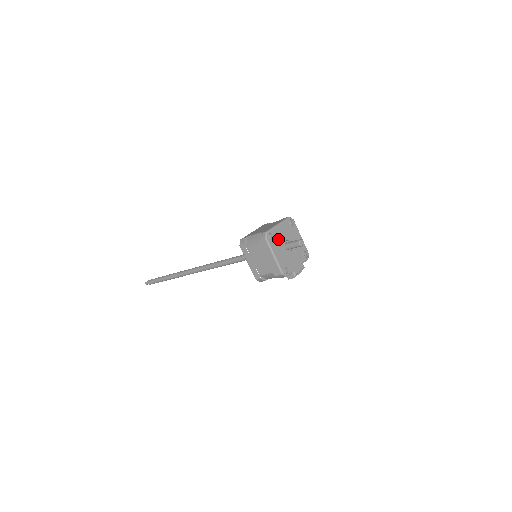
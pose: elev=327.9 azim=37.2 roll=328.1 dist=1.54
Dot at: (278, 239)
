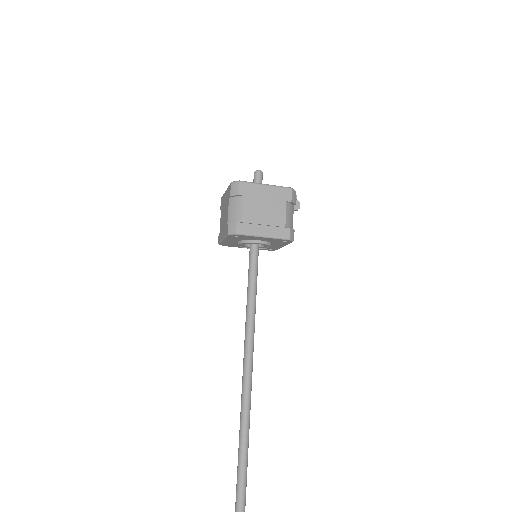
Dot at: occluded
